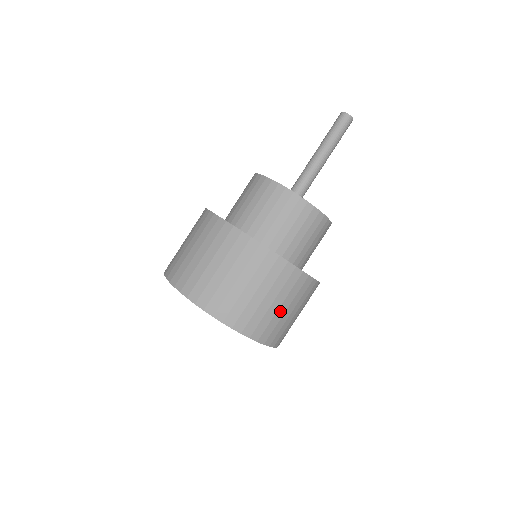
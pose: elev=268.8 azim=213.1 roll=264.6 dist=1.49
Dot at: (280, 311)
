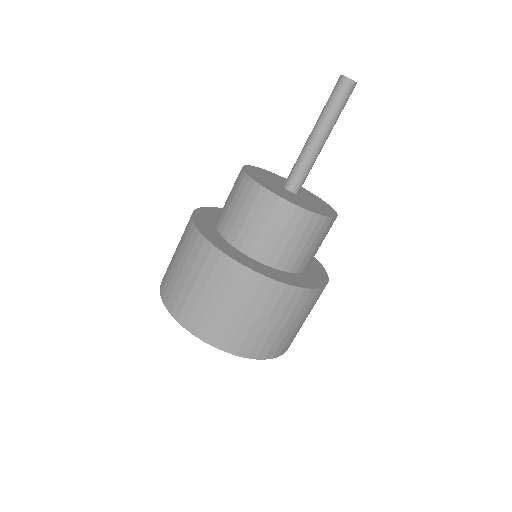
Dot at: (224, 310)
